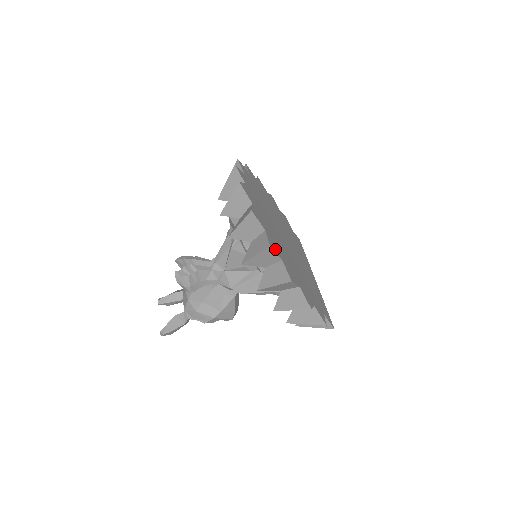
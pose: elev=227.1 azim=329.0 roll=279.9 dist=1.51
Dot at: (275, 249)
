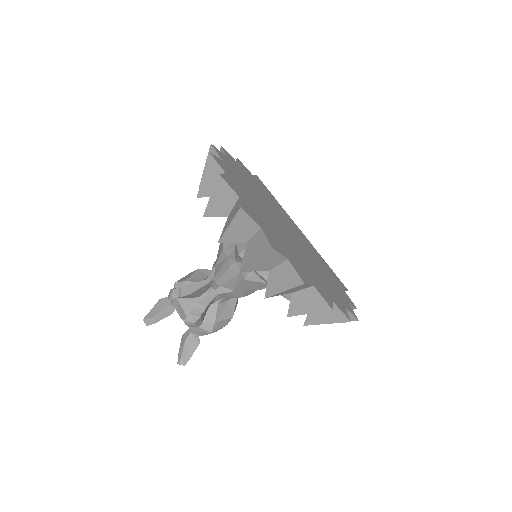
Dot at: (328, 299)
